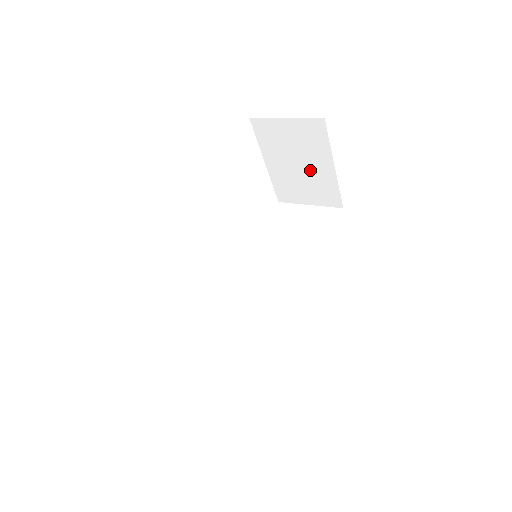
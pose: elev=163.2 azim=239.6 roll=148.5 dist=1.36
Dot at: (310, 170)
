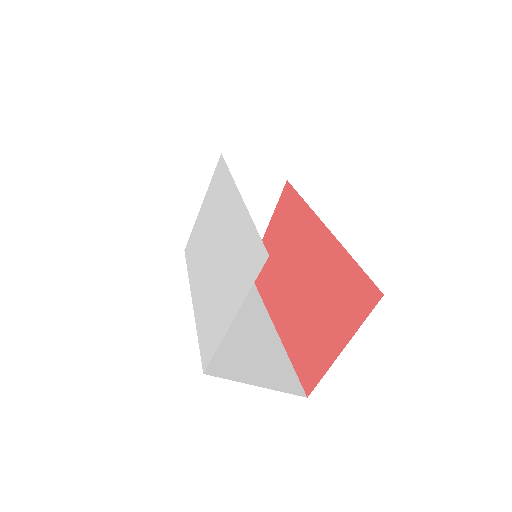
Dot at: occluded
